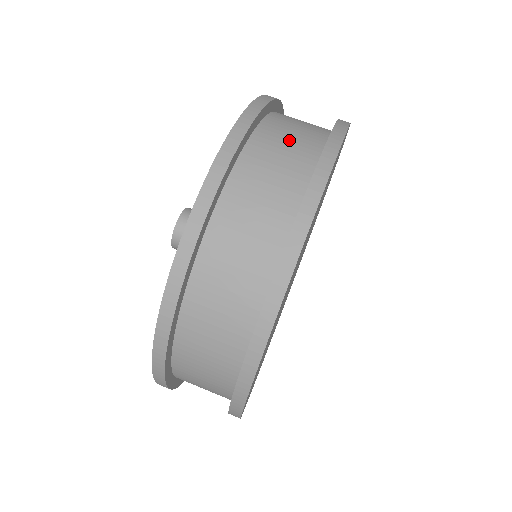
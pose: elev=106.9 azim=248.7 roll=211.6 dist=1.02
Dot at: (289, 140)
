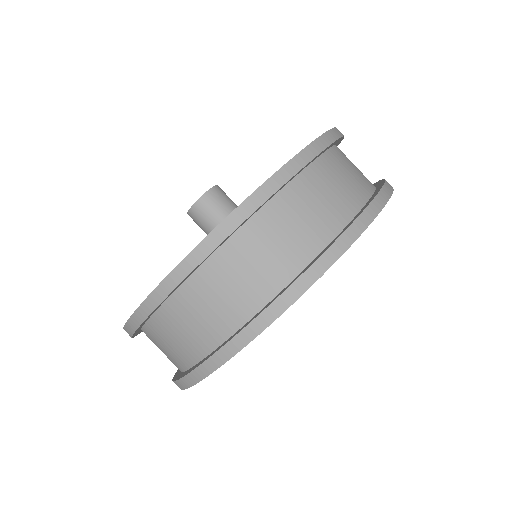
Dot at: (198, 318)
